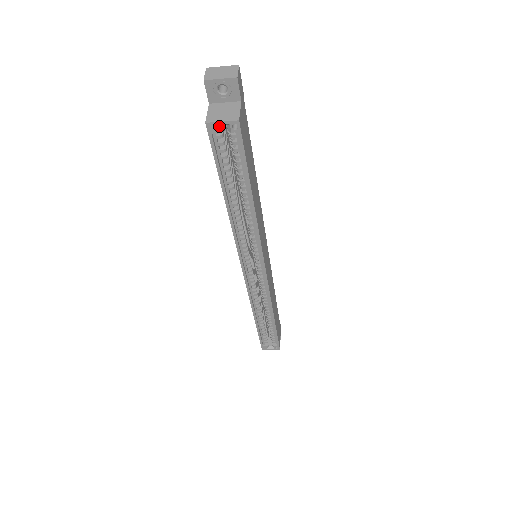
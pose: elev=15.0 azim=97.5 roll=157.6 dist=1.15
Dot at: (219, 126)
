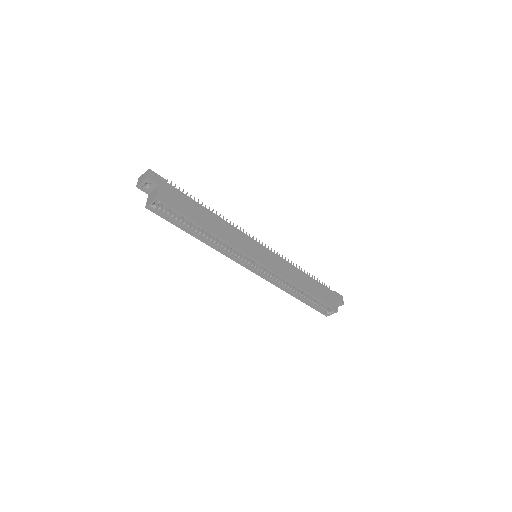
Dot at: (153, 205)
